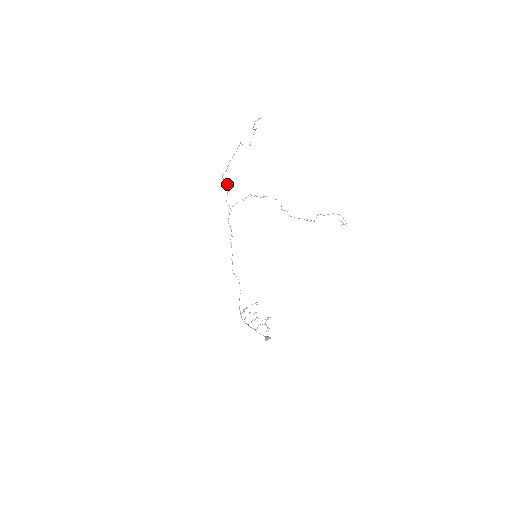
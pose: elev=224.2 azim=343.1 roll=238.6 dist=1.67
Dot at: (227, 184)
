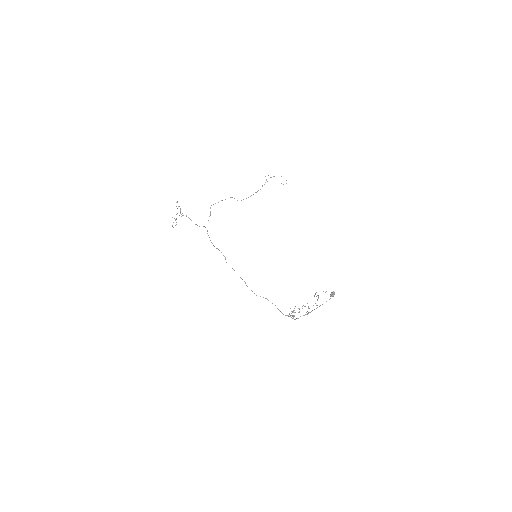
Dot at: occluded
